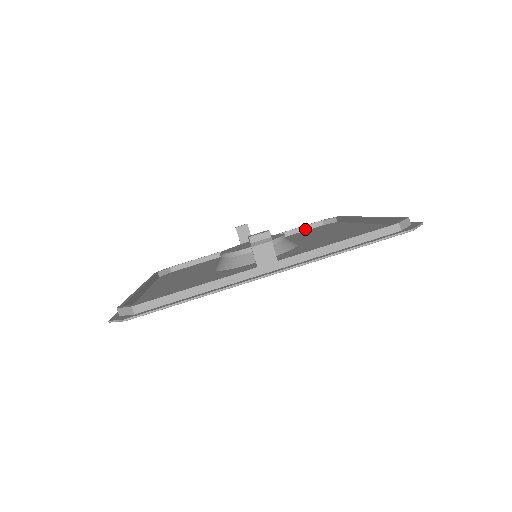
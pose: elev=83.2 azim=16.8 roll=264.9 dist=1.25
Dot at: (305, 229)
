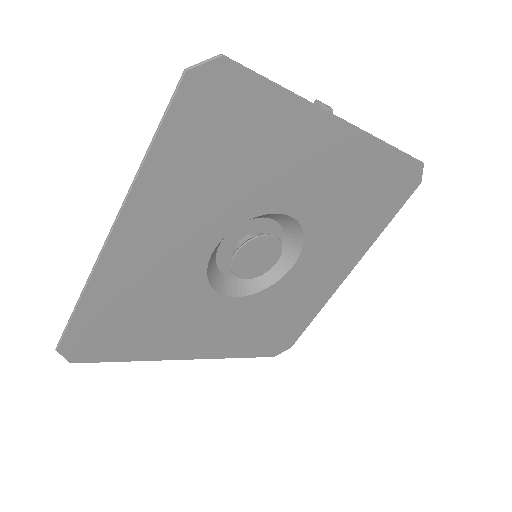
Dot at: (255, 348)
